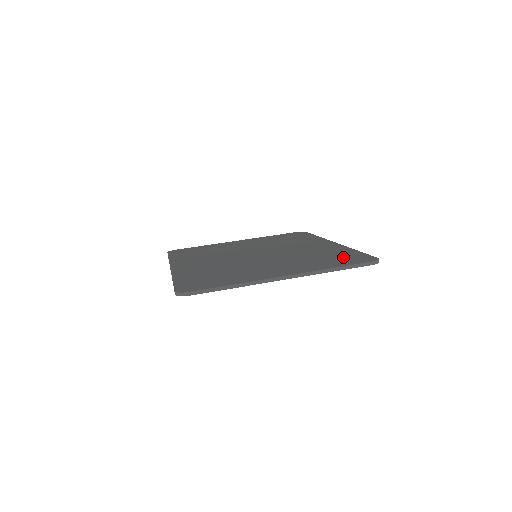
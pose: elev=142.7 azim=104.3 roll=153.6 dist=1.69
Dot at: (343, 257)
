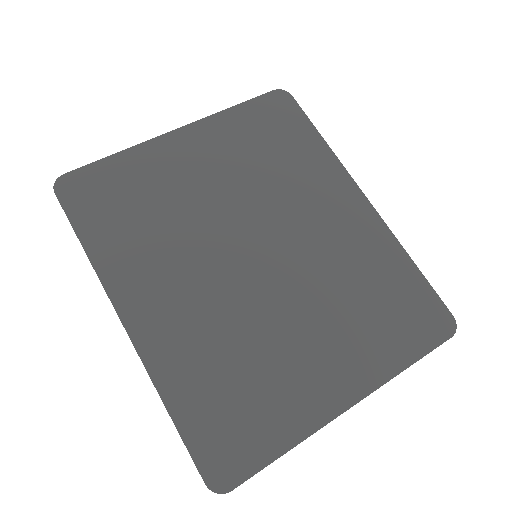
Dot at: (406, 305)
